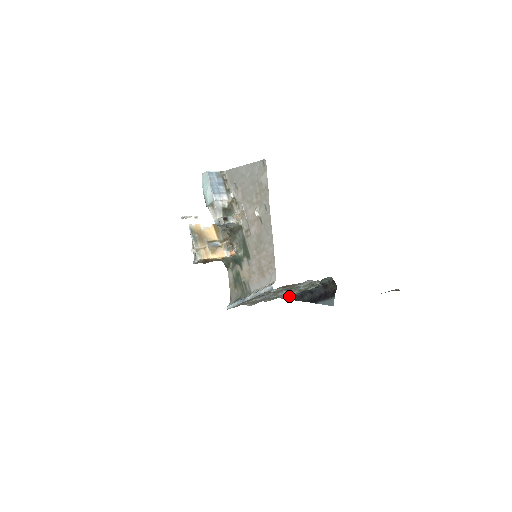
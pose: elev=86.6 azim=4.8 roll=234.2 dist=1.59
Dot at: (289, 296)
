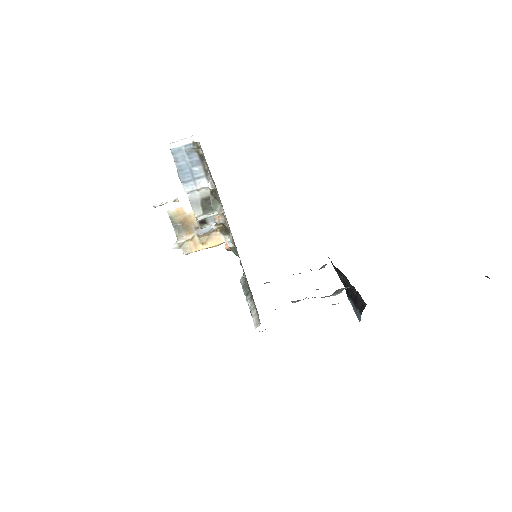
Dot at: occluded
